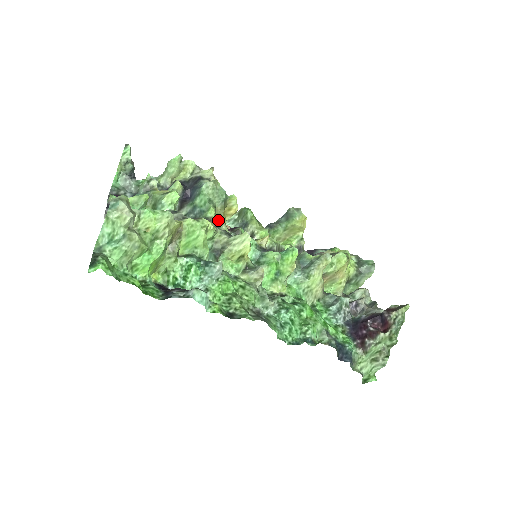
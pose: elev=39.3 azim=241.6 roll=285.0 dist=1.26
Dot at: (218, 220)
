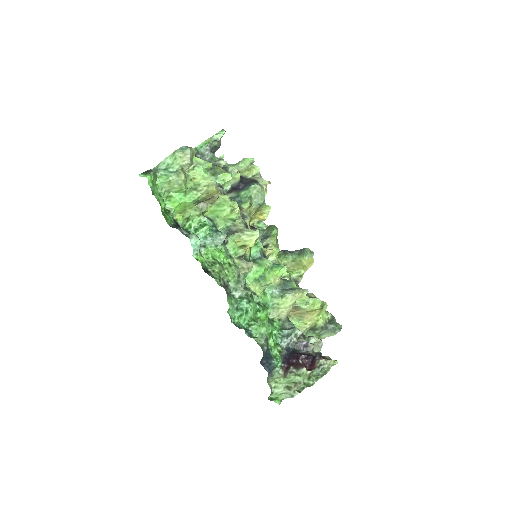
Dot at: (247, 214)
